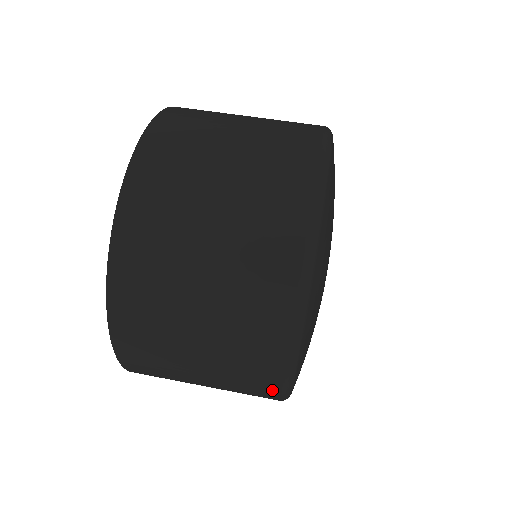
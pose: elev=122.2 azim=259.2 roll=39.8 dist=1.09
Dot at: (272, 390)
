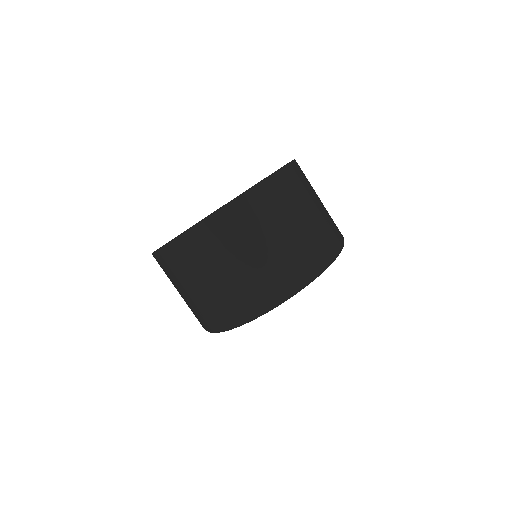
Dot at: occluded
